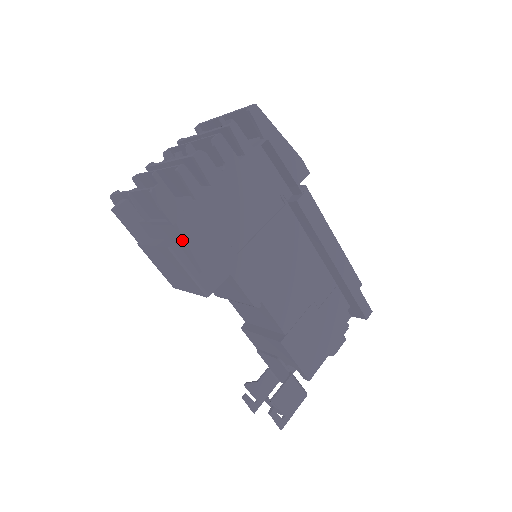
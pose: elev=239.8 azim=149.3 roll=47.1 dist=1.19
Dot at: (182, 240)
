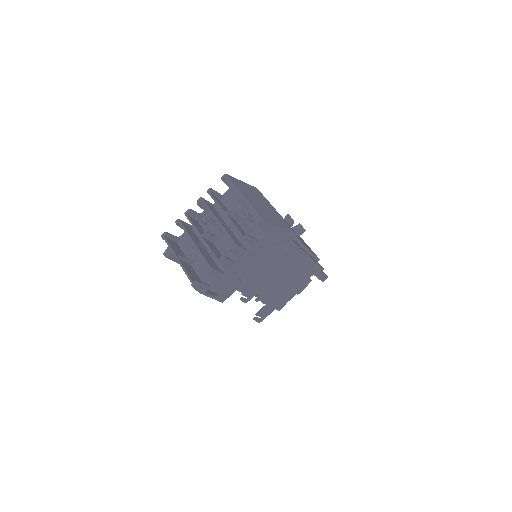
Dot at: occluded
